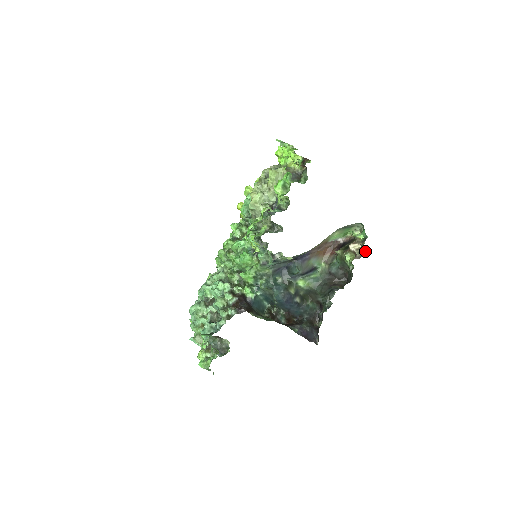
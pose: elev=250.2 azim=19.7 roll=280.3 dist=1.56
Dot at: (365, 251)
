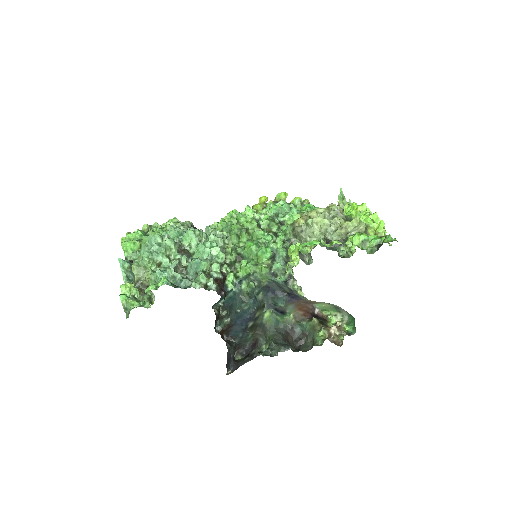
Dot at: (338, 341)
